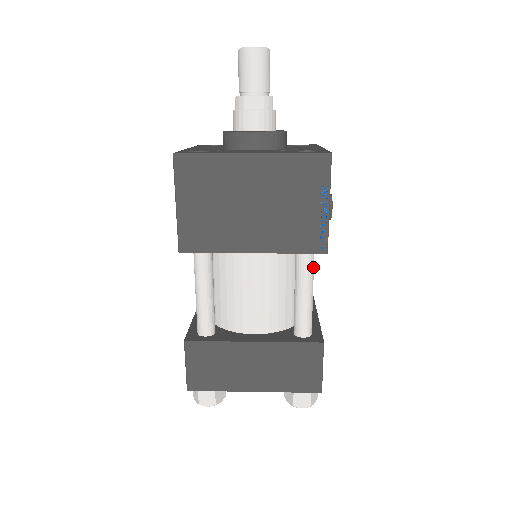
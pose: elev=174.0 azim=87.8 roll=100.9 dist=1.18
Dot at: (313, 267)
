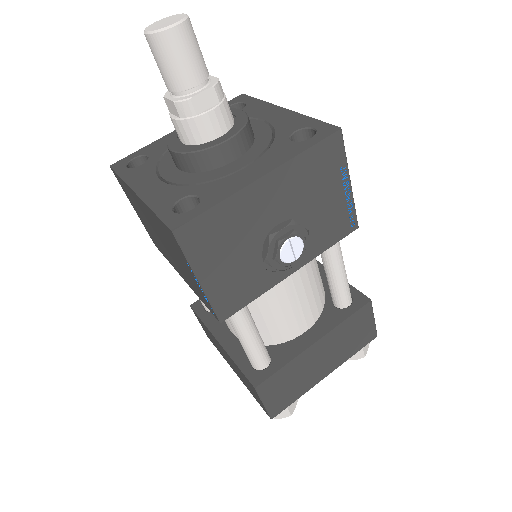
Dot at: (238, 318)
